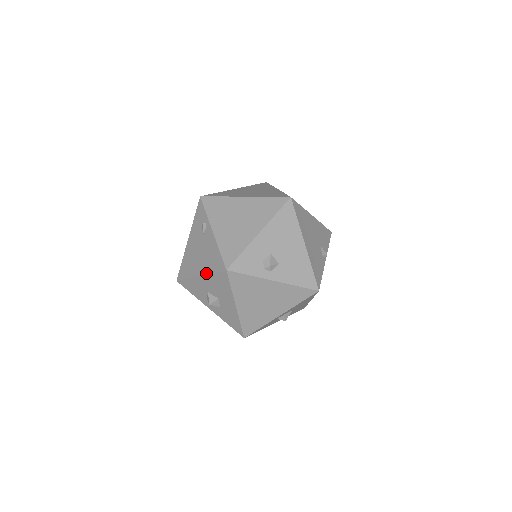
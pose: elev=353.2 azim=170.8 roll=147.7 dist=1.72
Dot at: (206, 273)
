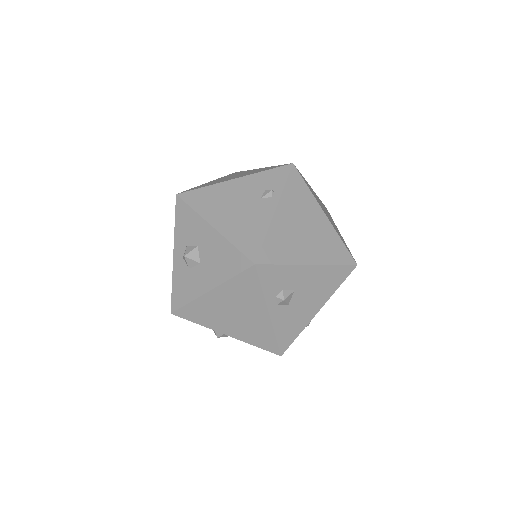
Dot at: (225, 235)
